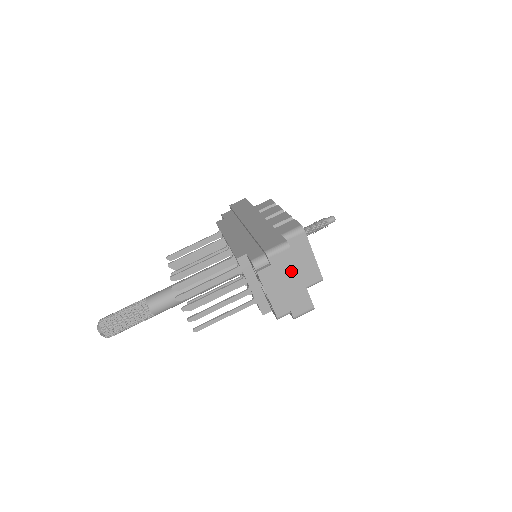
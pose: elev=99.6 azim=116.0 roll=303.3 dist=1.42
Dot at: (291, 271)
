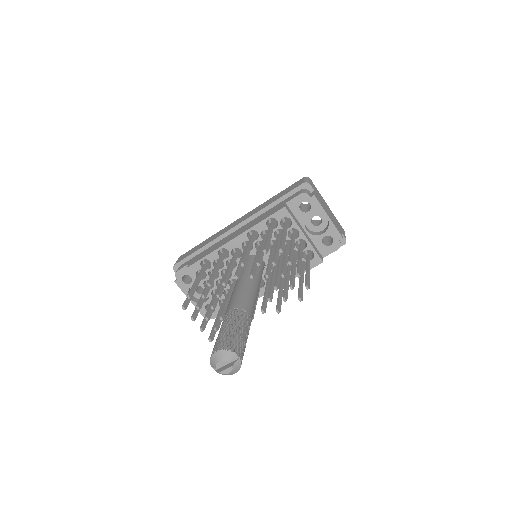
Dot at: (322, 198)
